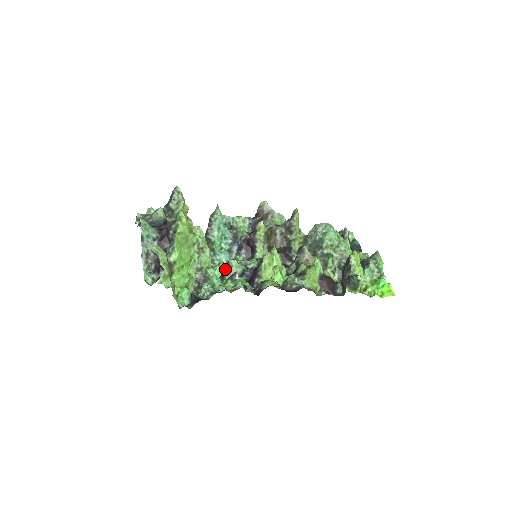
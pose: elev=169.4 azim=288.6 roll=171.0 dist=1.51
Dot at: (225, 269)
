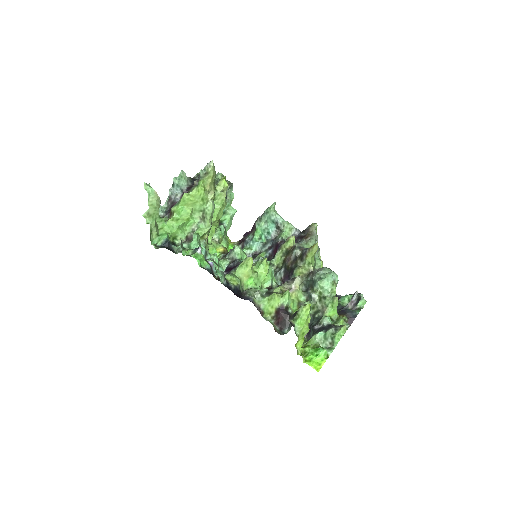
Dot at: (231, 250)
